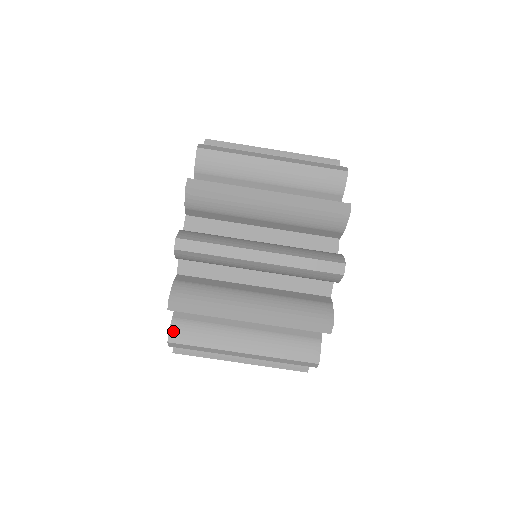
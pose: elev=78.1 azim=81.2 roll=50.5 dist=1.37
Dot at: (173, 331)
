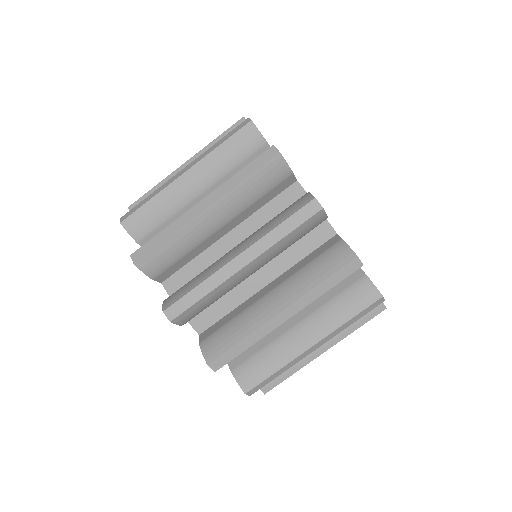
Dot at: (166, 302)
